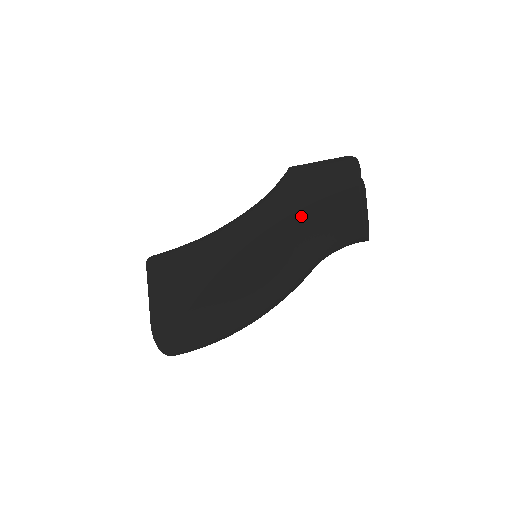
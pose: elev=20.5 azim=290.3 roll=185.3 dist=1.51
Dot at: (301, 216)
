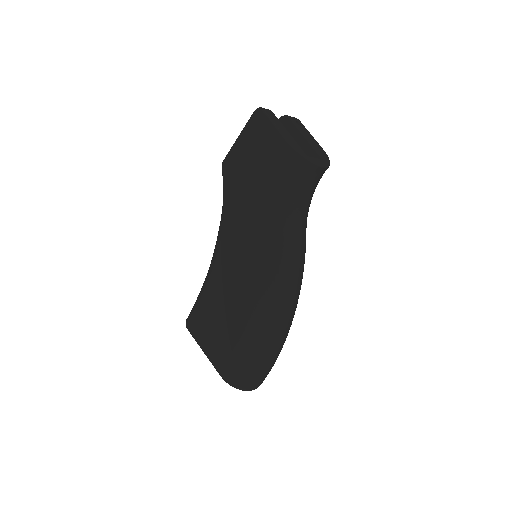
Dot at: (255, 197)
